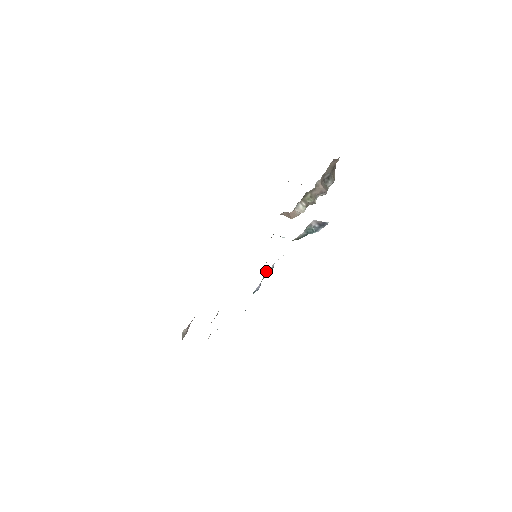
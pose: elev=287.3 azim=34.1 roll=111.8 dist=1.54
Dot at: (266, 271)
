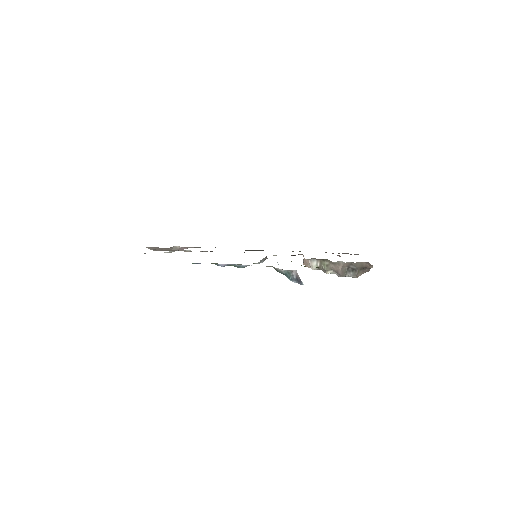
Dot at: occluded
